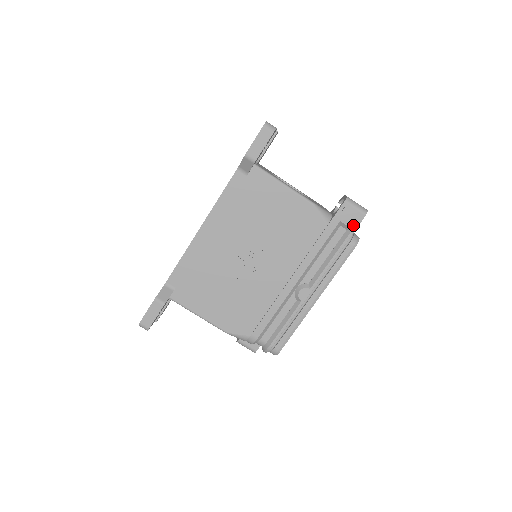
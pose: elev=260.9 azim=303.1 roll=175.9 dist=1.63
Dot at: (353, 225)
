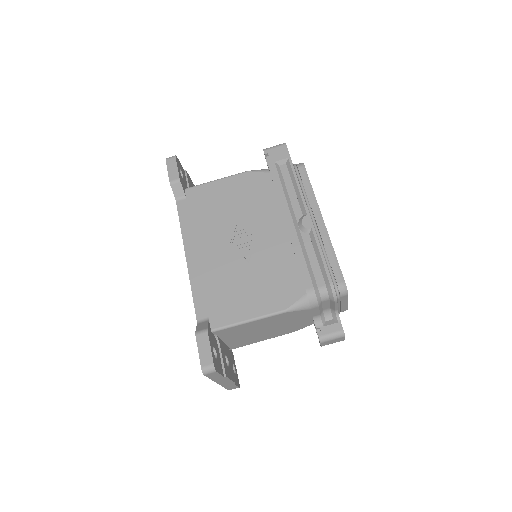
Dot at: (285, 156)
